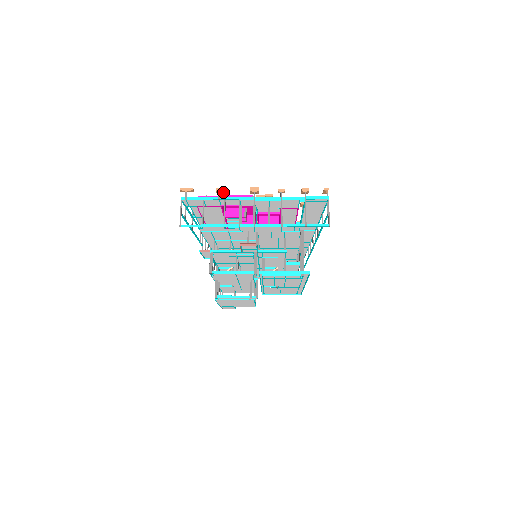
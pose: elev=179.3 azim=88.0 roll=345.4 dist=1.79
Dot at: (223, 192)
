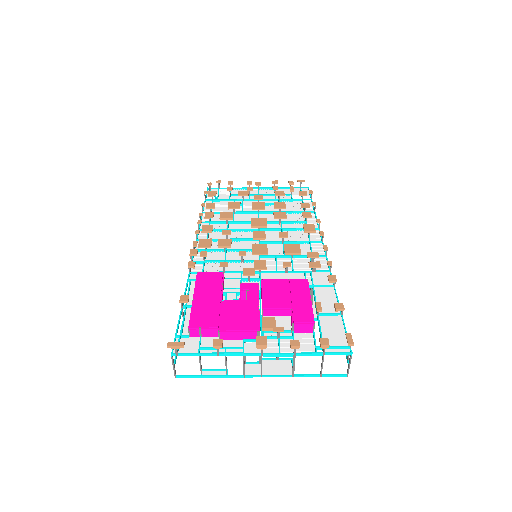
Dot at: (222, 342)
